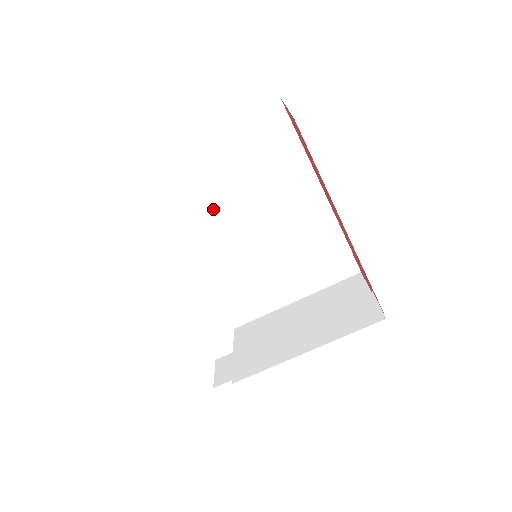
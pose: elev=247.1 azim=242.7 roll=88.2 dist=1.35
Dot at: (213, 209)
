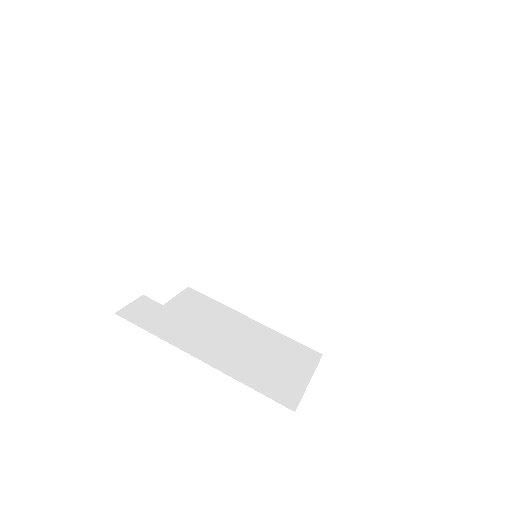
Dot at: (268, 185)
